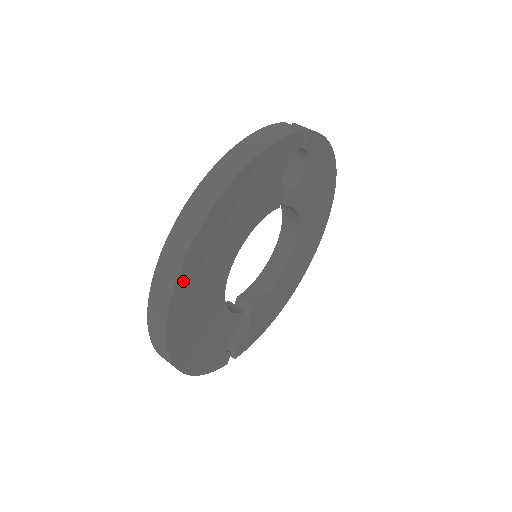
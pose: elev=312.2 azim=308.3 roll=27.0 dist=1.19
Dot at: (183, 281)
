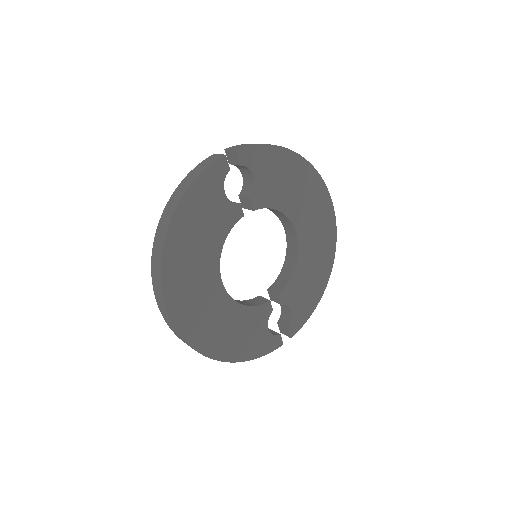
Dot at: (173, 303)
